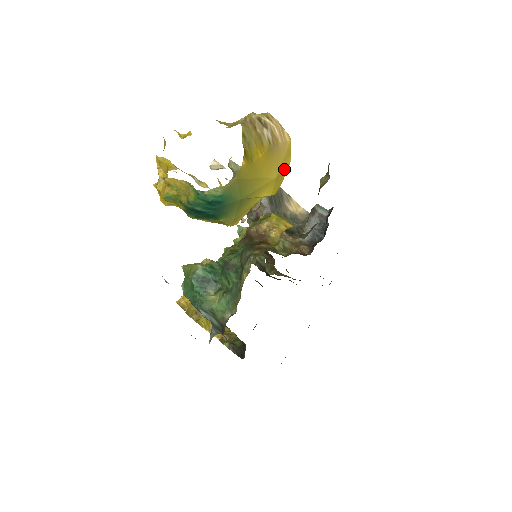
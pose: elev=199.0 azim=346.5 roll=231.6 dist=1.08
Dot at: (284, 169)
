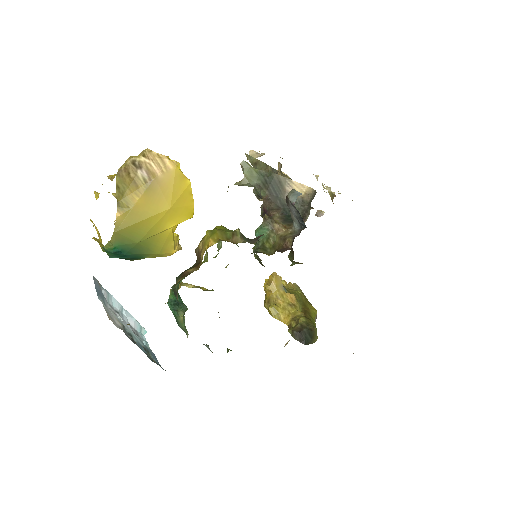
Dot at: (183, 194)
